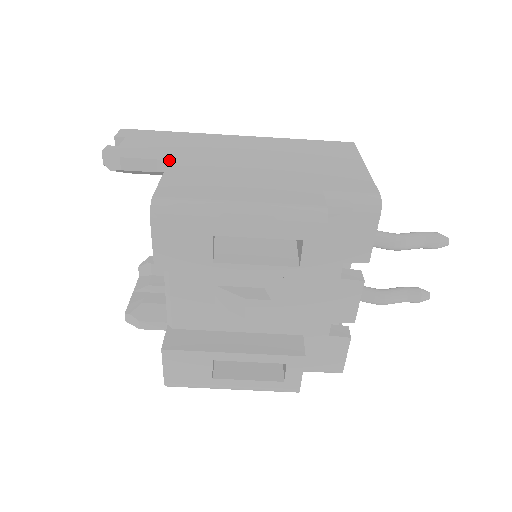
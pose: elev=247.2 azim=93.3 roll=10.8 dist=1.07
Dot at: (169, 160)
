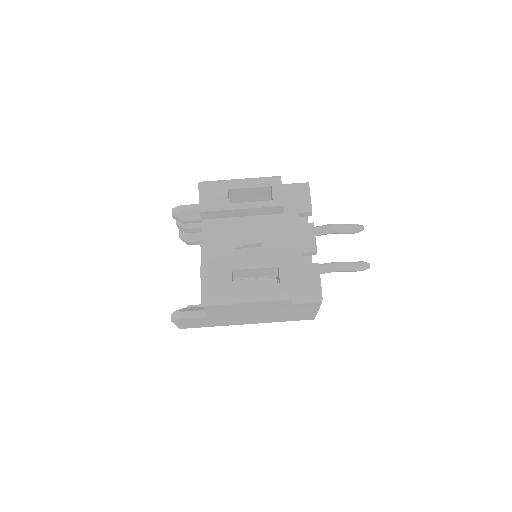
Dot at: occluded
